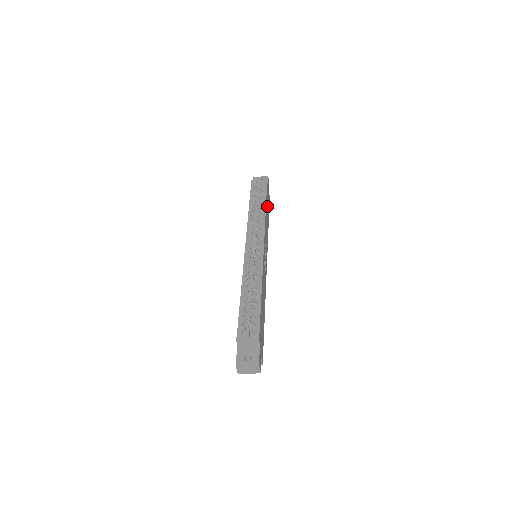
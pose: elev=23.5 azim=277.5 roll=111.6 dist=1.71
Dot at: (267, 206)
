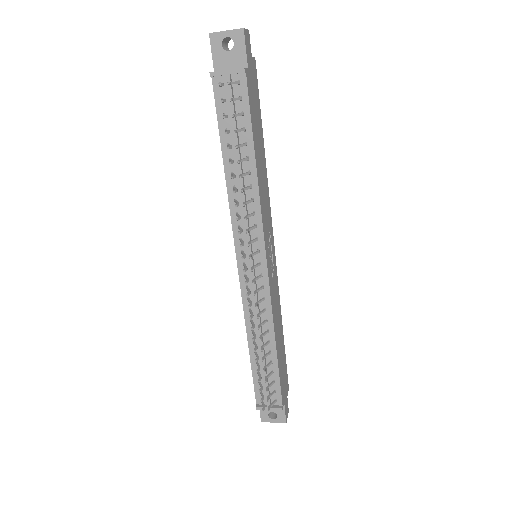
Dot at: (256, 129)
